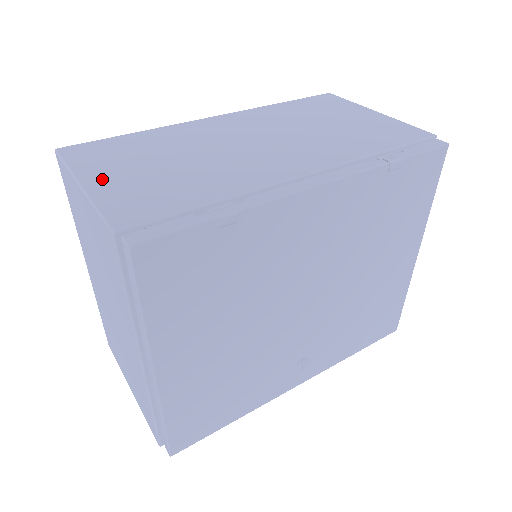
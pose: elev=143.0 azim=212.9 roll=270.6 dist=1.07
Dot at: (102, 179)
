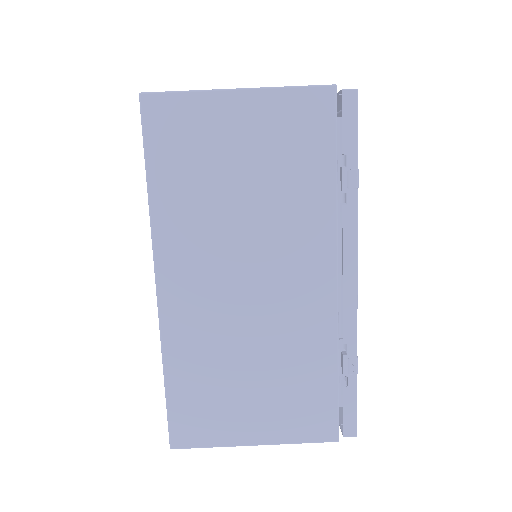
Dot at: (256, 429)
